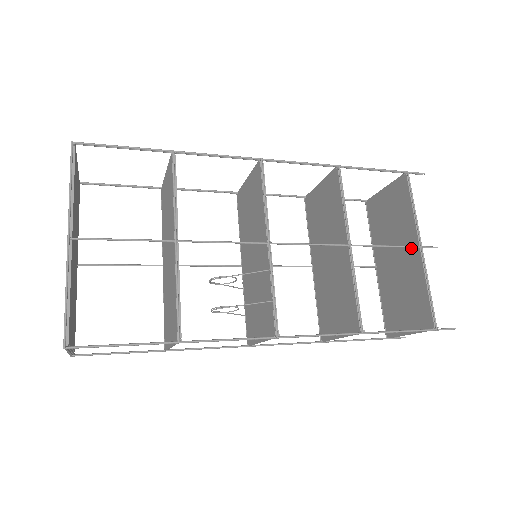
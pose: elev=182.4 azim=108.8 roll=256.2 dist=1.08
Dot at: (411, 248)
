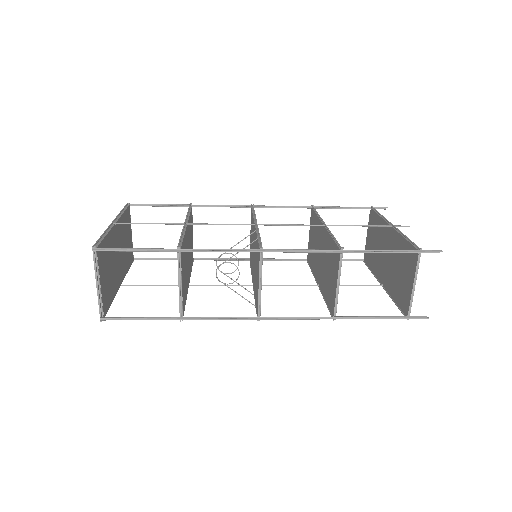
Dot at: (389, 235)
